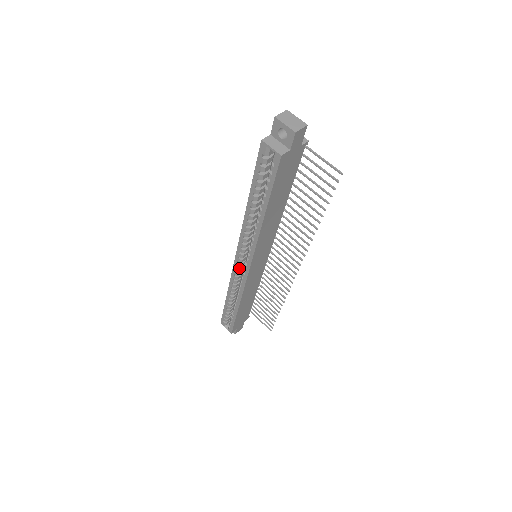
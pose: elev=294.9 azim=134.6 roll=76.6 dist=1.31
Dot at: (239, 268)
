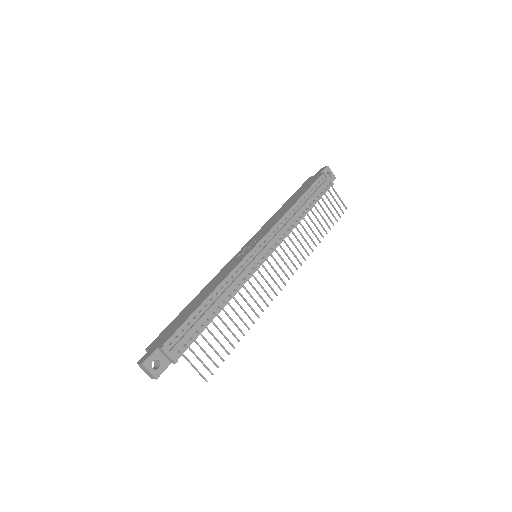
Dot at: occluded
